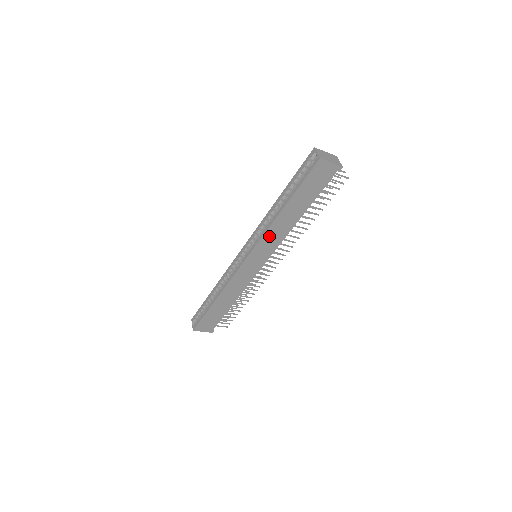
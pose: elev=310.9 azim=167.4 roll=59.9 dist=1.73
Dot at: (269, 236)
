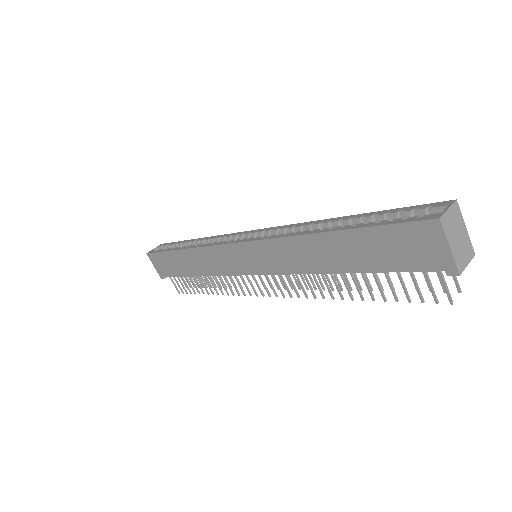
Dot at: (281, 248)
